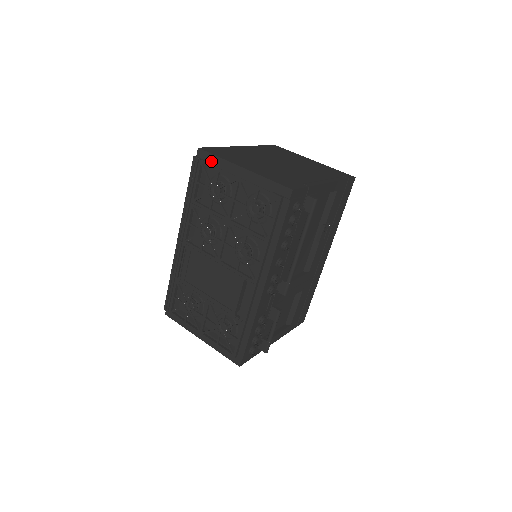
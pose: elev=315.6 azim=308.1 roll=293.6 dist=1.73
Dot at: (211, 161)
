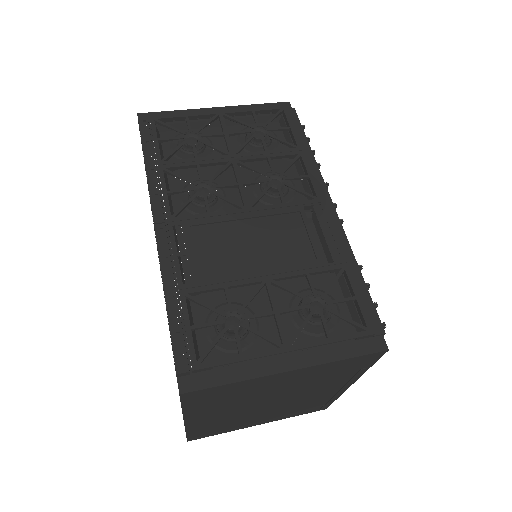
Dot at: (166, 118)
